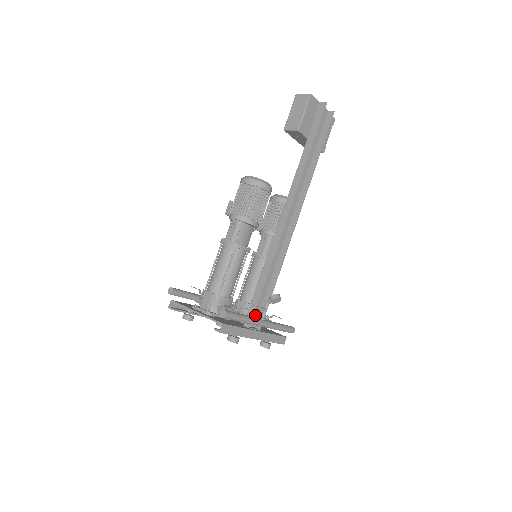
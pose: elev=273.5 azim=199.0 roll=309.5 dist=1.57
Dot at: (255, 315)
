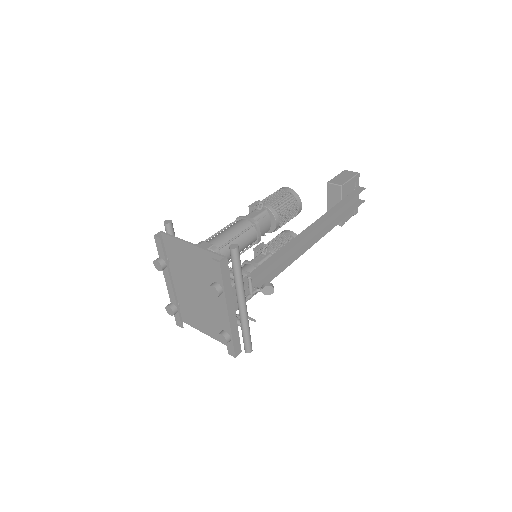
Dot at: (234, 298)
